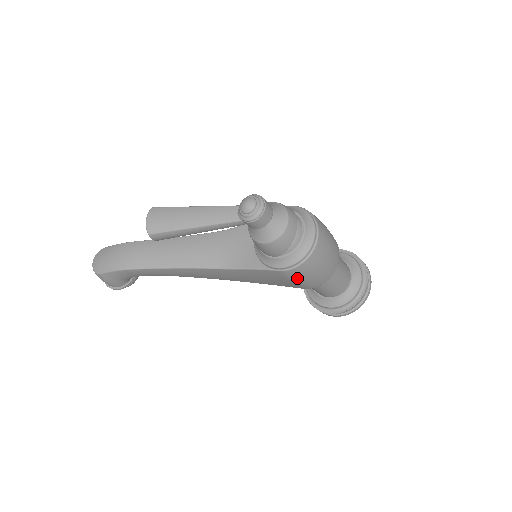
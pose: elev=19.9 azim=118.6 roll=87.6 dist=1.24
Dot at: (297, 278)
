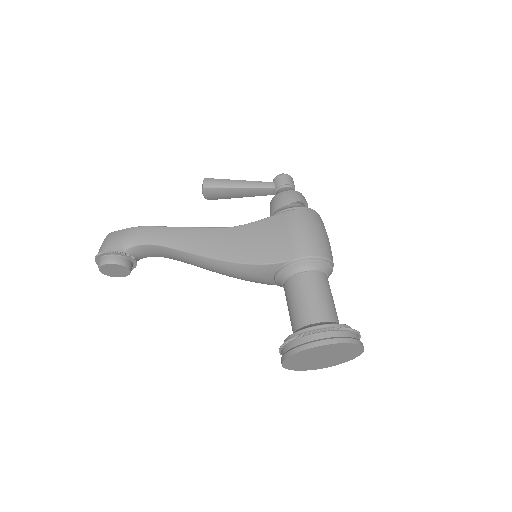
Dot at: (297, 224)
